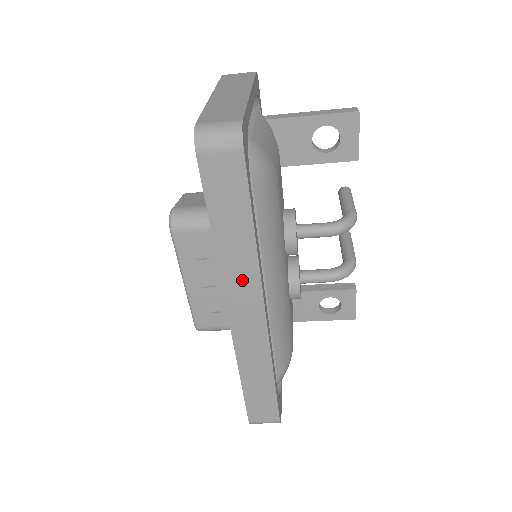
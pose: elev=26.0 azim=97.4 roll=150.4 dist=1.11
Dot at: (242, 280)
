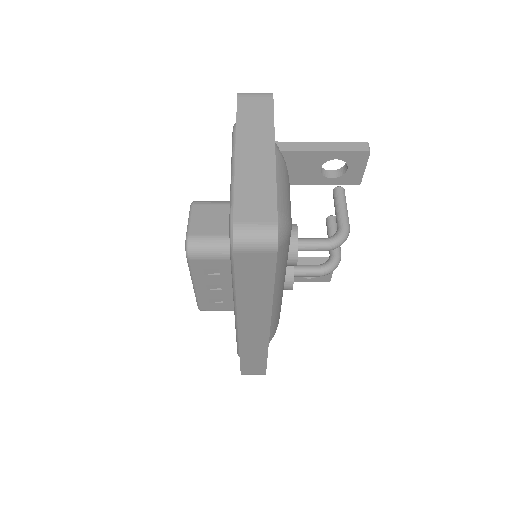
Dot at: (255, 314)
